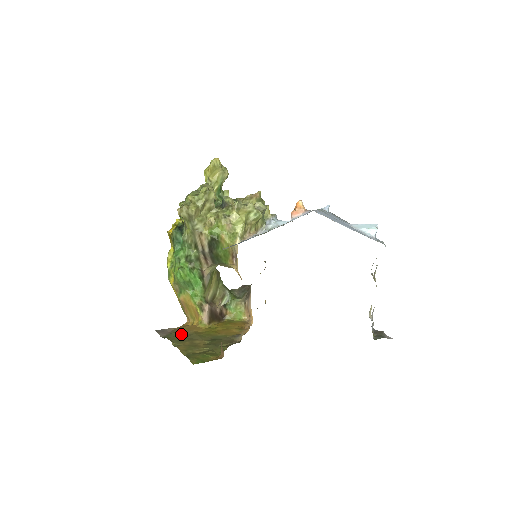
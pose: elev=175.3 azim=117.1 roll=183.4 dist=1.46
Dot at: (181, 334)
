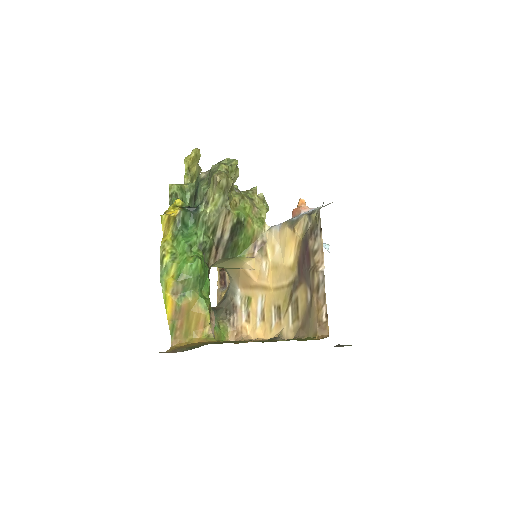
Dot at: occluded
